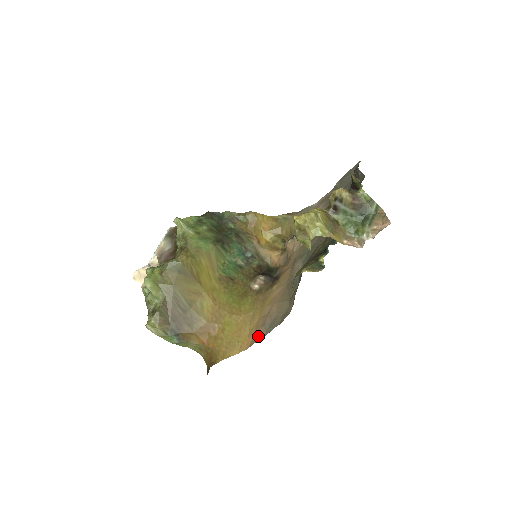
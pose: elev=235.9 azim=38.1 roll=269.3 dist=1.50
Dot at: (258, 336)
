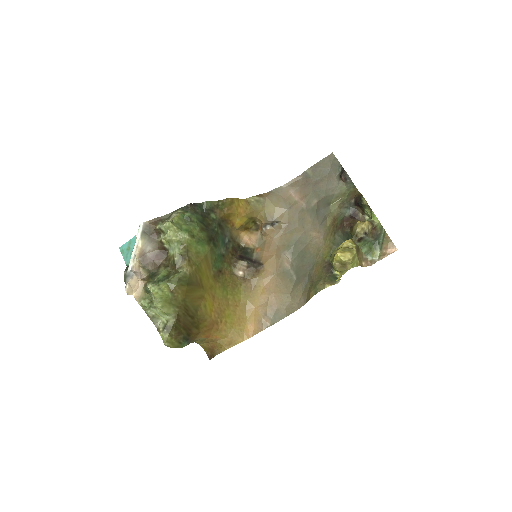
Dot at: (263, 325)
